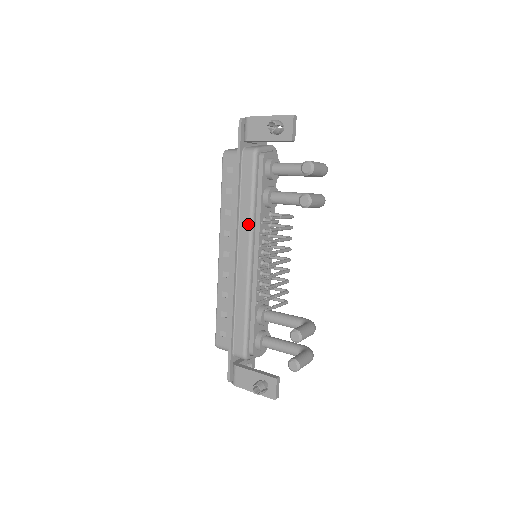
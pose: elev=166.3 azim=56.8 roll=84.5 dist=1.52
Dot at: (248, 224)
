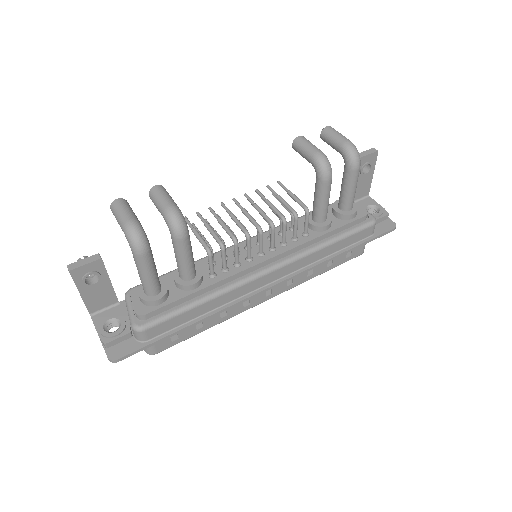
Dot at: occluded
